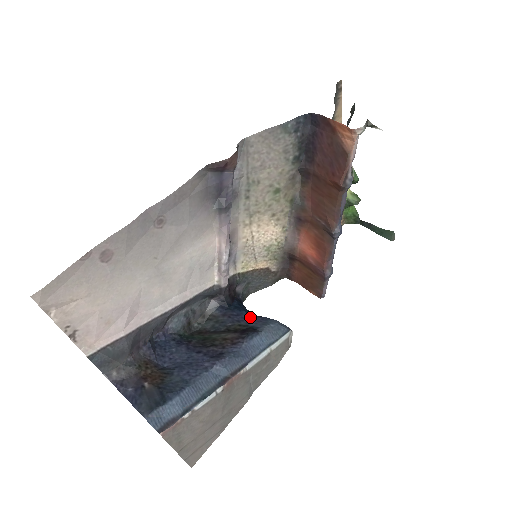
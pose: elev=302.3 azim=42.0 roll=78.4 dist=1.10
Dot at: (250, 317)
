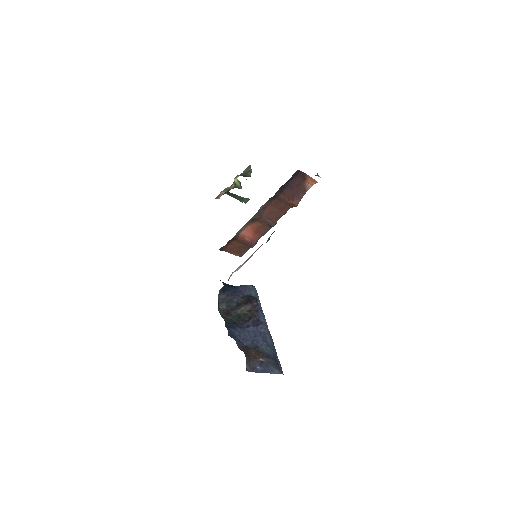
Dot at: (239, 289)
